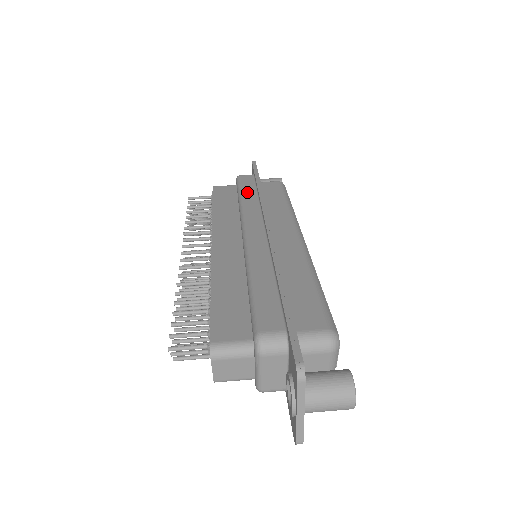
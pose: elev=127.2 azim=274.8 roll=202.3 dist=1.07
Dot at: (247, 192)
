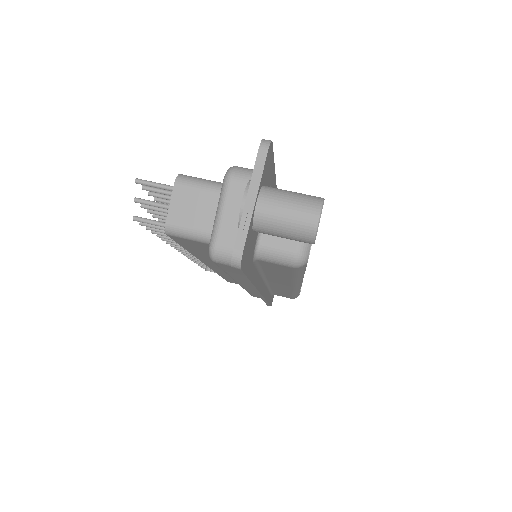
Dot at: occluded
